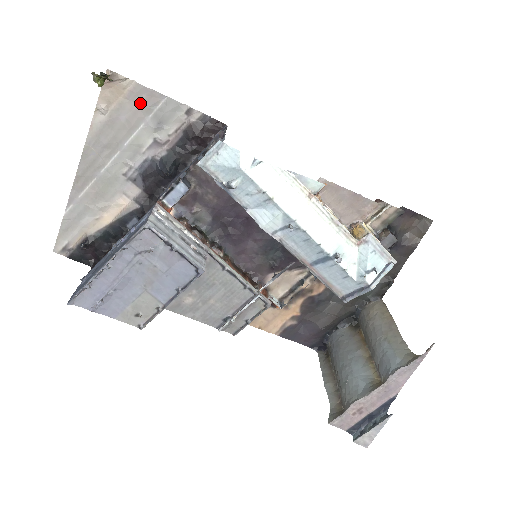
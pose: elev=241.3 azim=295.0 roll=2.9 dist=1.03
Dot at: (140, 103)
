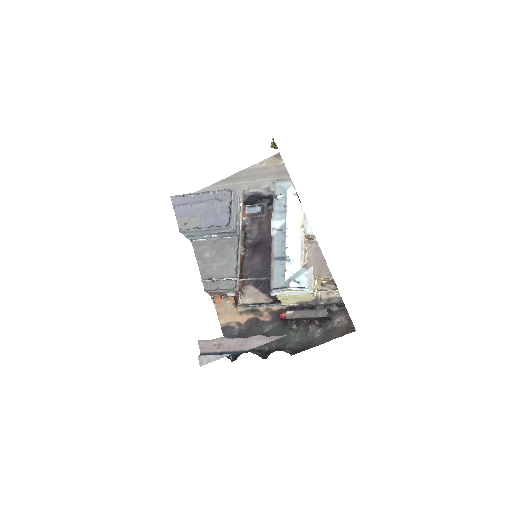
Dot at: (278, 171)
